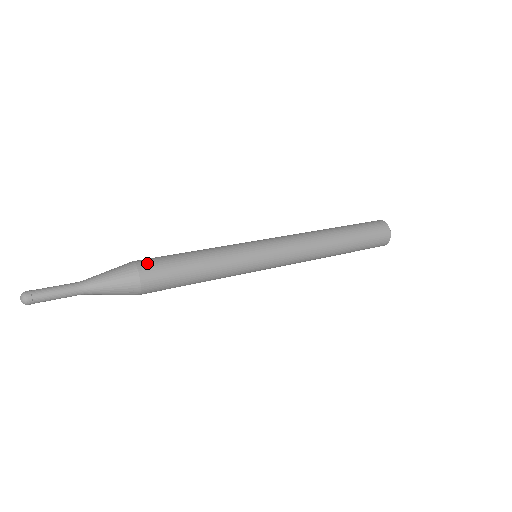
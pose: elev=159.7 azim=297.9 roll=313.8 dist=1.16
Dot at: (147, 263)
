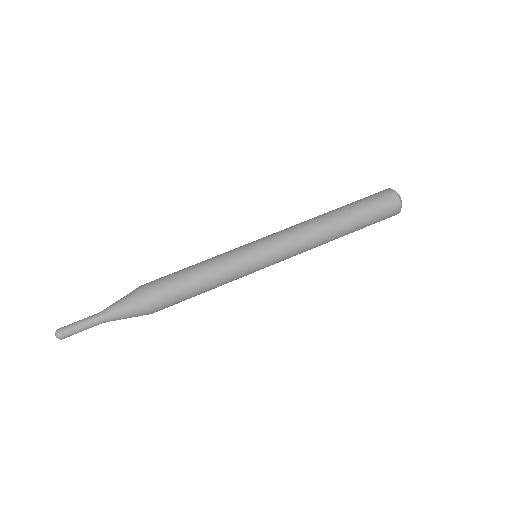
Dot at: (157, 304)
